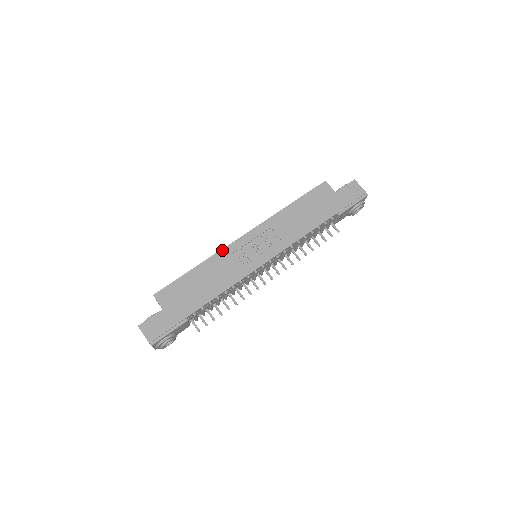
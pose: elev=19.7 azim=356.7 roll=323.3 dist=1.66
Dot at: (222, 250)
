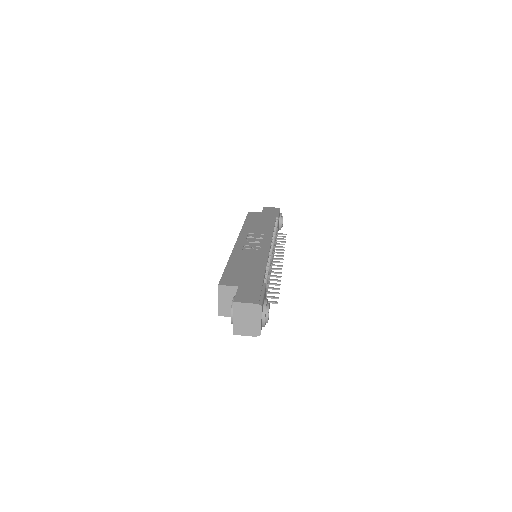
Dot at: (233, 250)
